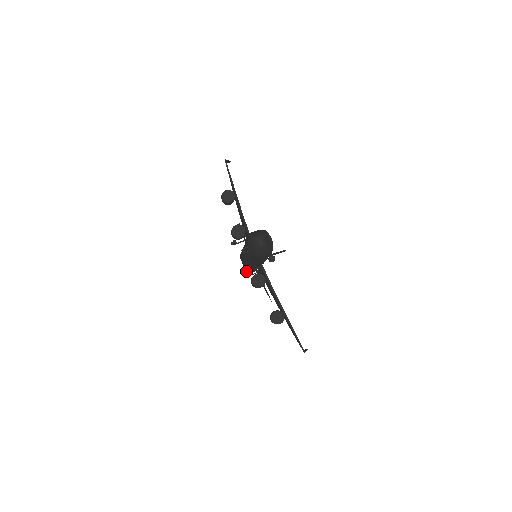
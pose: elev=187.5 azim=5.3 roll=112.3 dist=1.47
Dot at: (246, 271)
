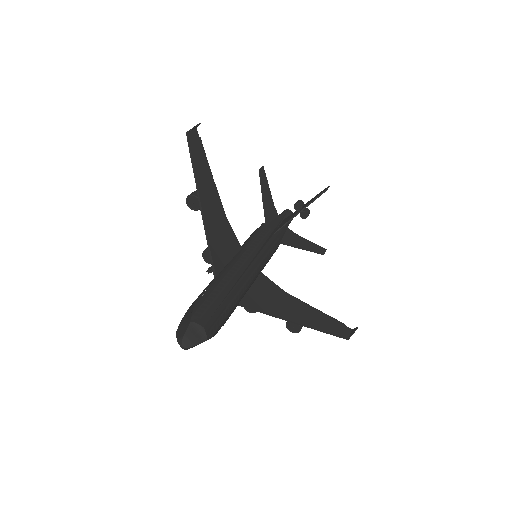
Dot at: occluded
